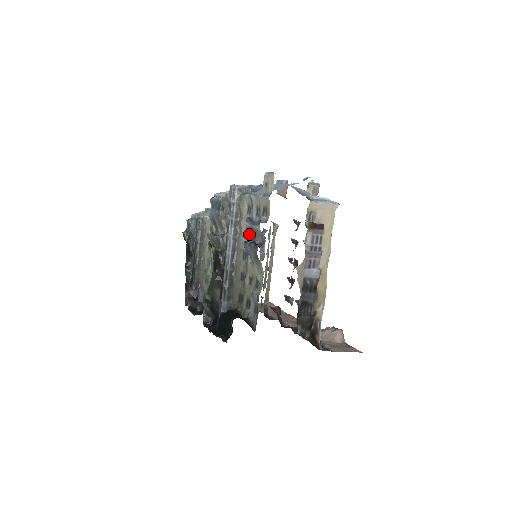
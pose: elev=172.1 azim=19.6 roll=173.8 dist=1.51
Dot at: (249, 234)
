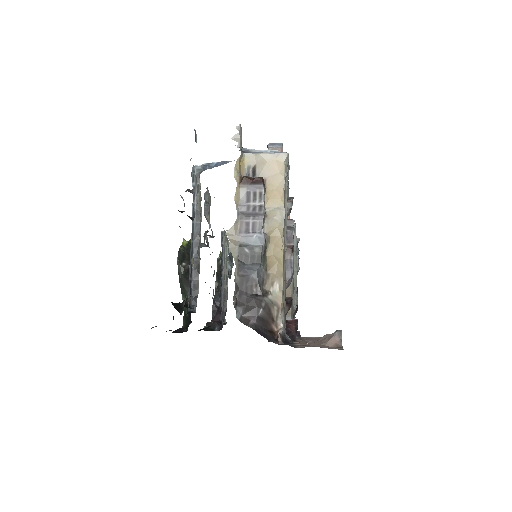
Dot at: occluded
